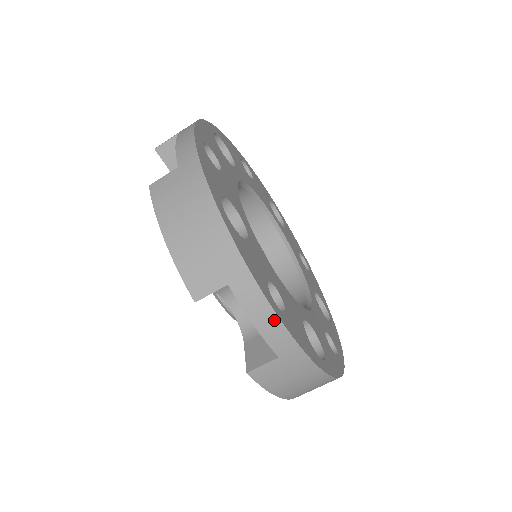
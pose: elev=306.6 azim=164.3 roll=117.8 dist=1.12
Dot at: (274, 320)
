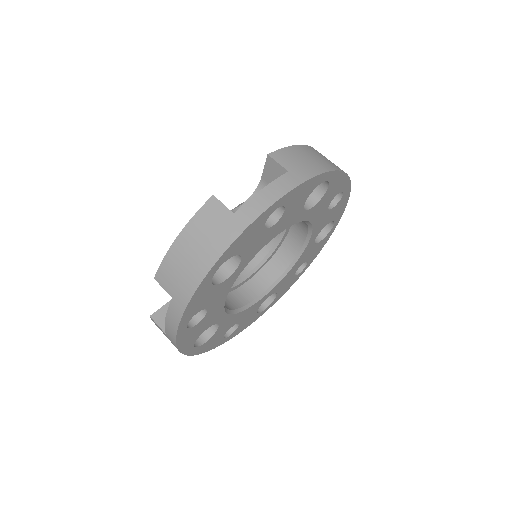
Dot at: (174, 331)
